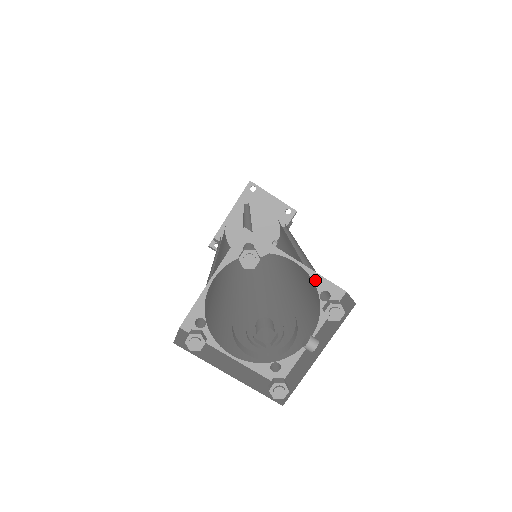
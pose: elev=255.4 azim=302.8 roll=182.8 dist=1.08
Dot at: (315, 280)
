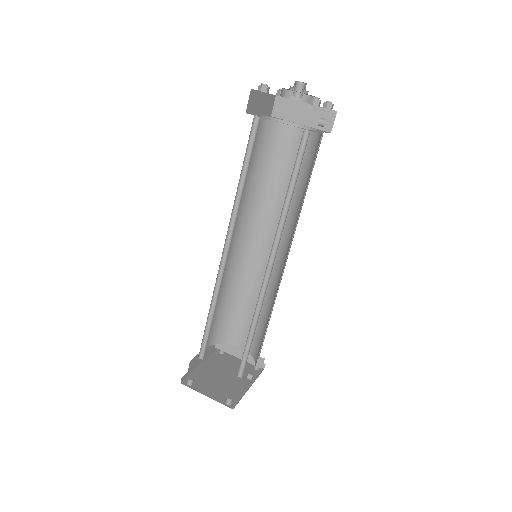
Dot at: (313, 128)
